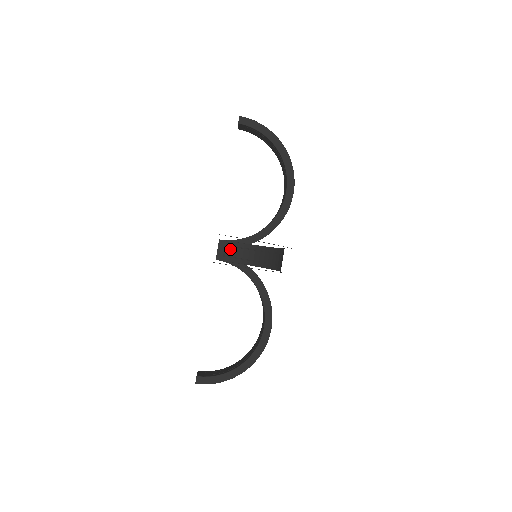
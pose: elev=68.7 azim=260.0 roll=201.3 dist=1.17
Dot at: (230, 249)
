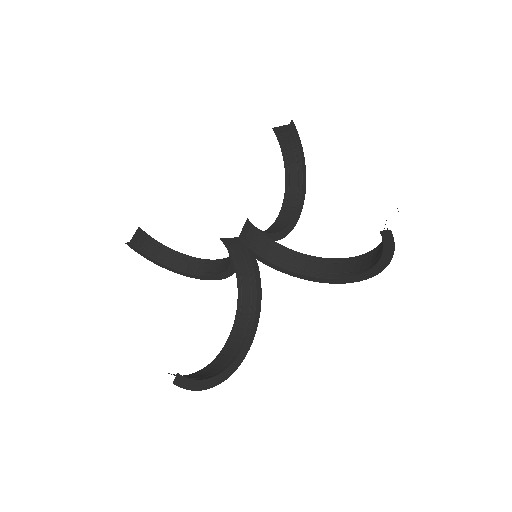
Dot at: (238, 248)
